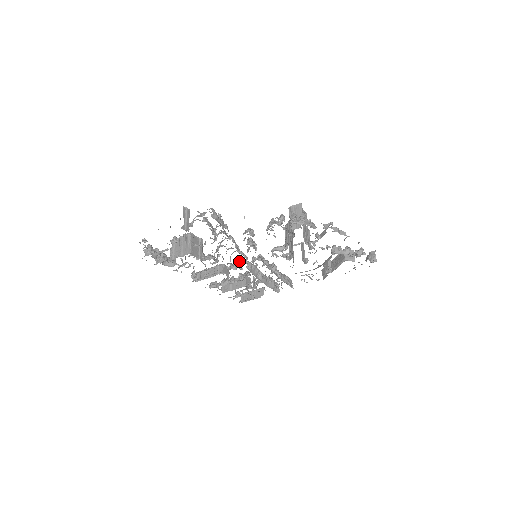
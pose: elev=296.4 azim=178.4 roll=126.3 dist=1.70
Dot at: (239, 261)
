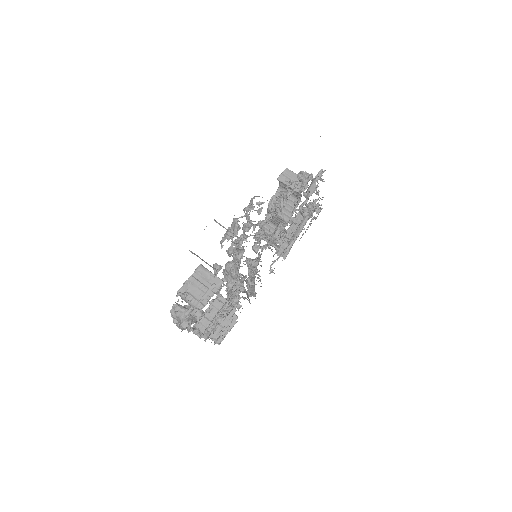
Dot at: (239, 275)
